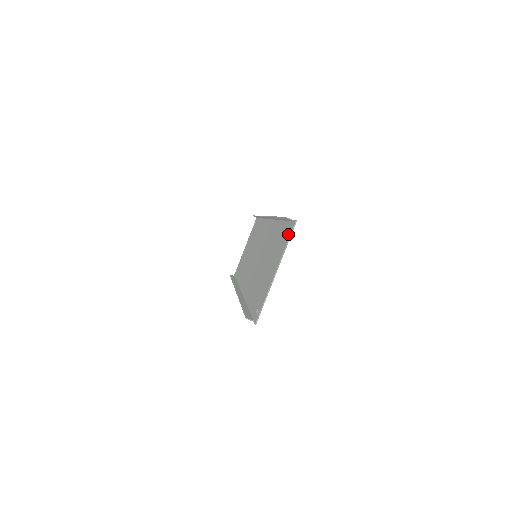
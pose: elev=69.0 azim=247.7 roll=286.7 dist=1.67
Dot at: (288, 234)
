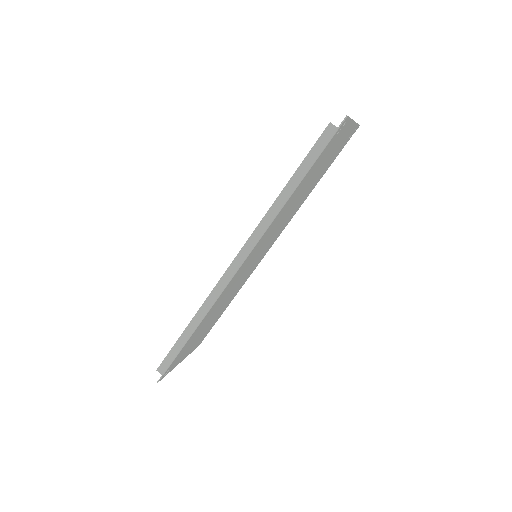
Dot at: (352, 131)
